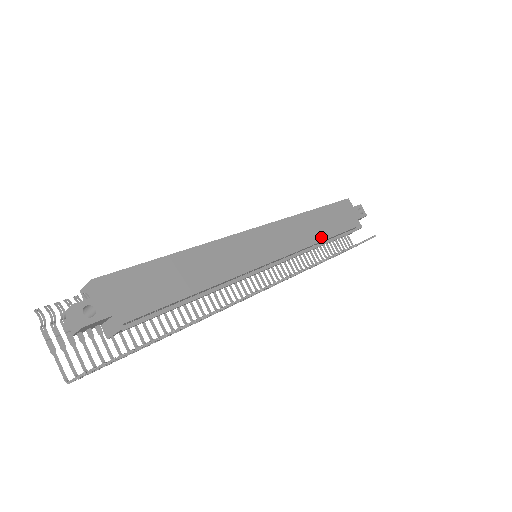
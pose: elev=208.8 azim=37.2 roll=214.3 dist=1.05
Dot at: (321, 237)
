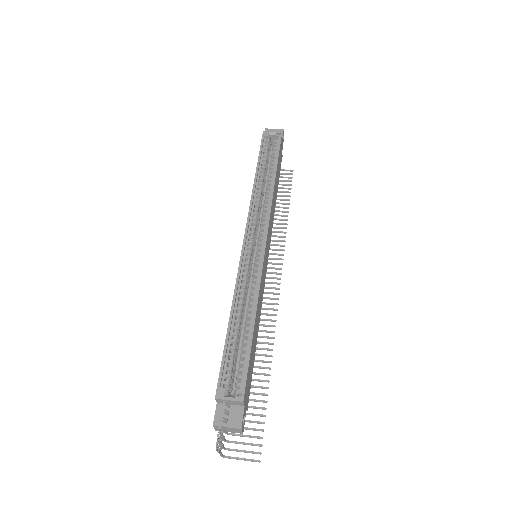
Dot at: occluded
